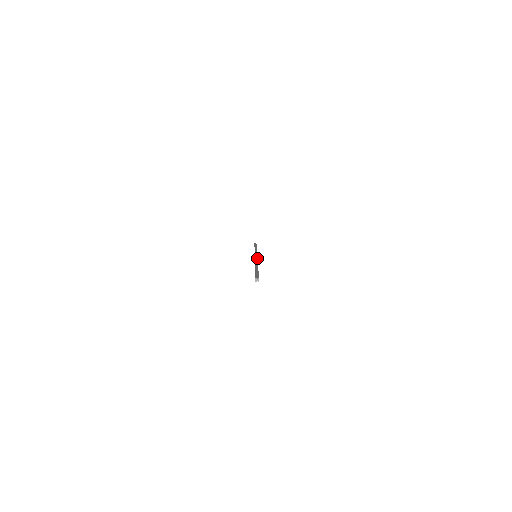
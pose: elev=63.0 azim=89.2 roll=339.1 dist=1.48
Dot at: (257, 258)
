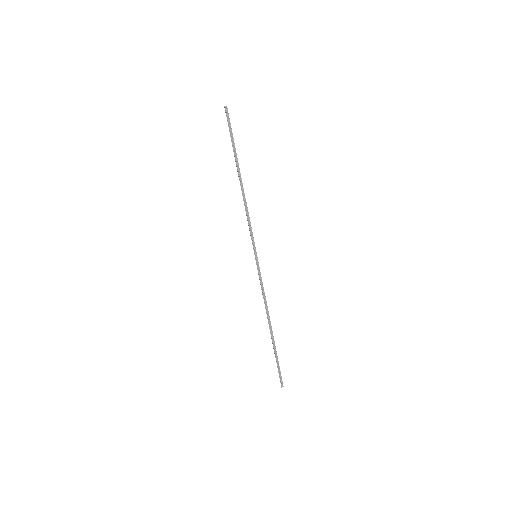
Dot at: (250, 224)
